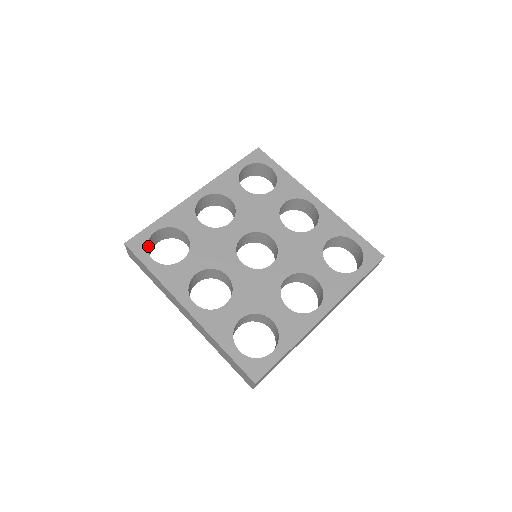
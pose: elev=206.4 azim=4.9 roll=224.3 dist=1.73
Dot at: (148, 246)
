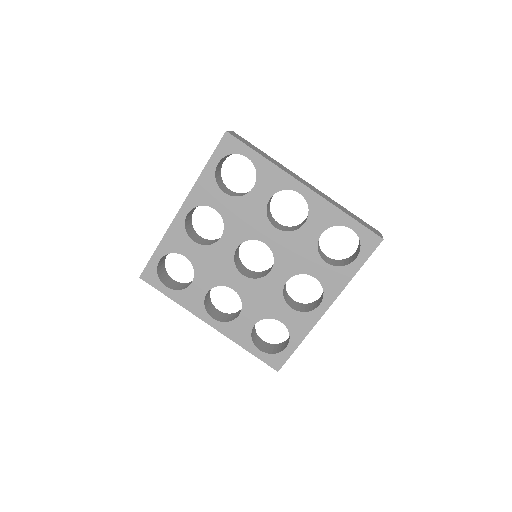
Dot at: (159, 271)
